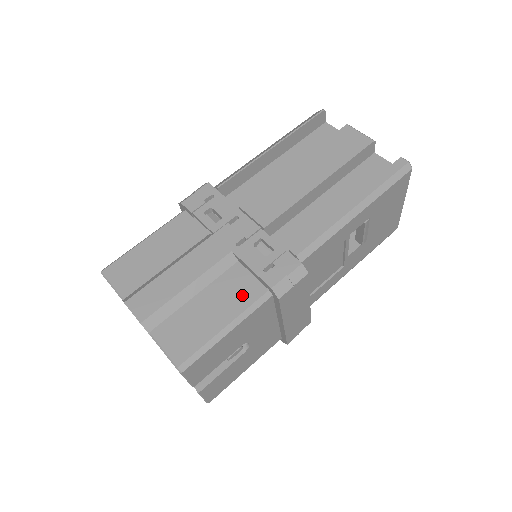
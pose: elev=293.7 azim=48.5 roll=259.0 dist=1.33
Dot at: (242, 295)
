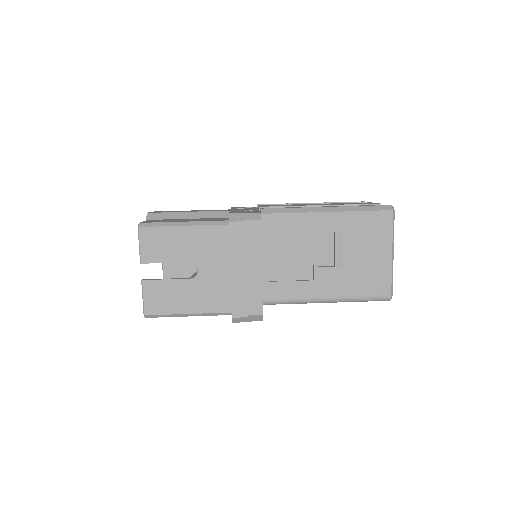
Dot at: occluded
